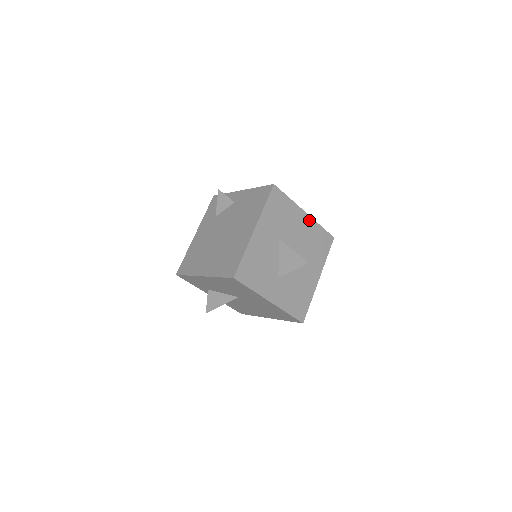
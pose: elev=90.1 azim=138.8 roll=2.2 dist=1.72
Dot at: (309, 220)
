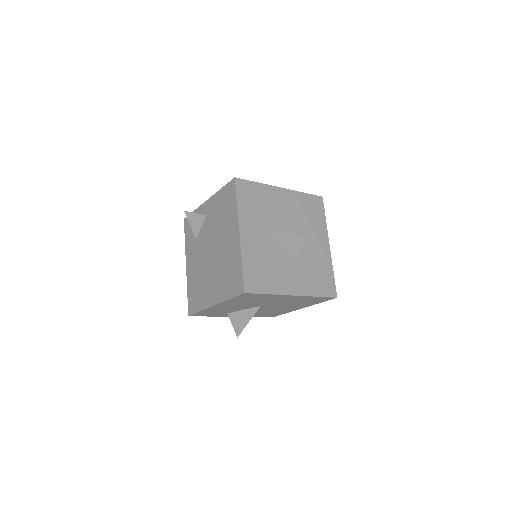
Dot at: (289, 193)
